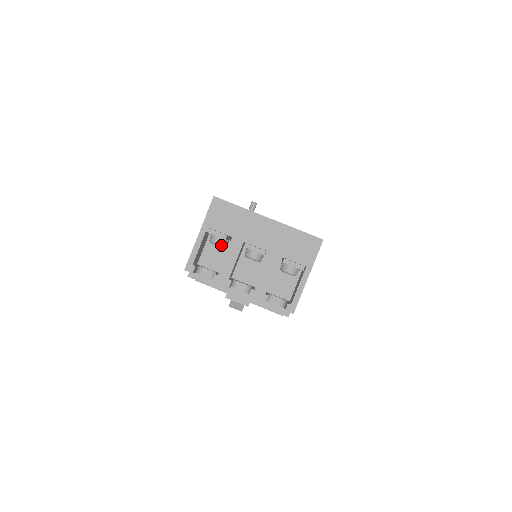
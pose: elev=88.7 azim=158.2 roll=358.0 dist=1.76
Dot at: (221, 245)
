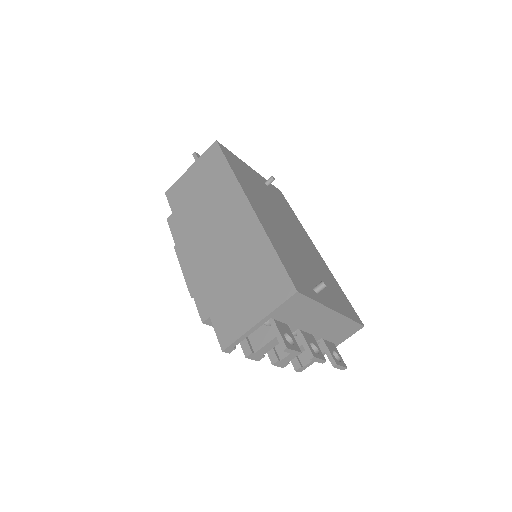
Dot at: occluded
